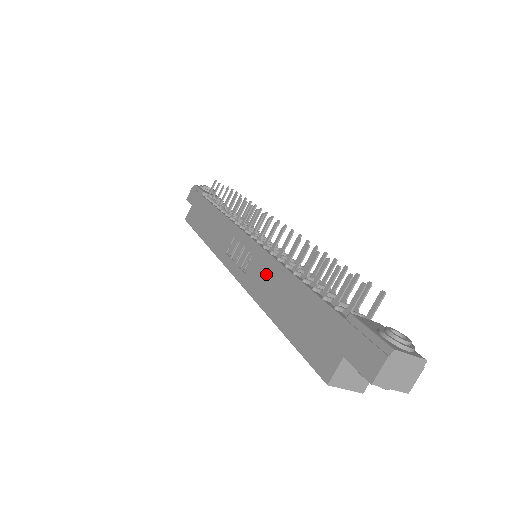
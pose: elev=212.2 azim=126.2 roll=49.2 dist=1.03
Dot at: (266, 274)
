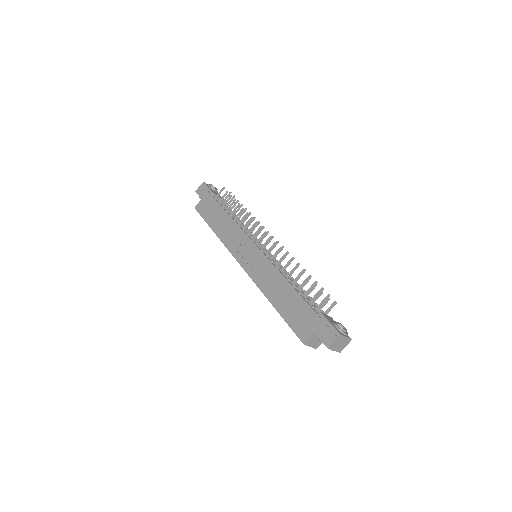
Dot at: (268, 274)
